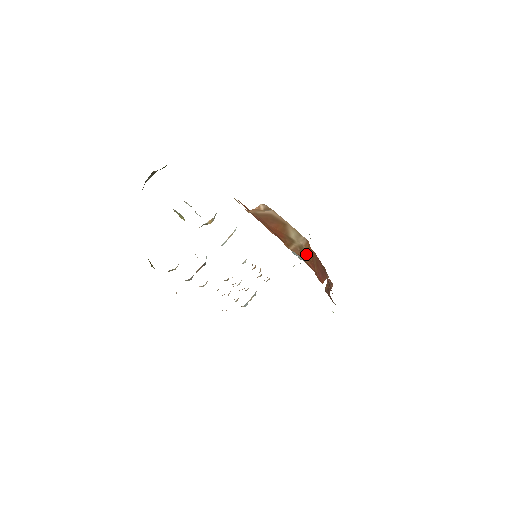
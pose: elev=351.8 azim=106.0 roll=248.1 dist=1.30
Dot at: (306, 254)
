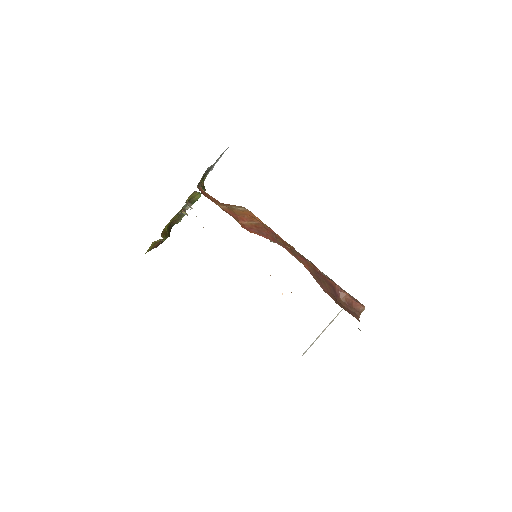
Dot at: (234, 210)
